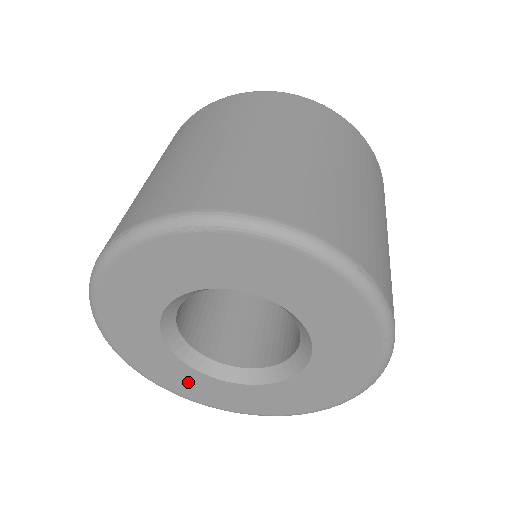
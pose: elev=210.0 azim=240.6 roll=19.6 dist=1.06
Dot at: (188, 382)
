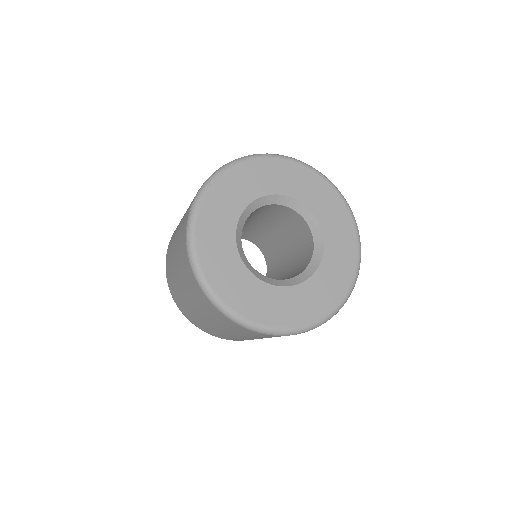
Dot at: (219, 251)
